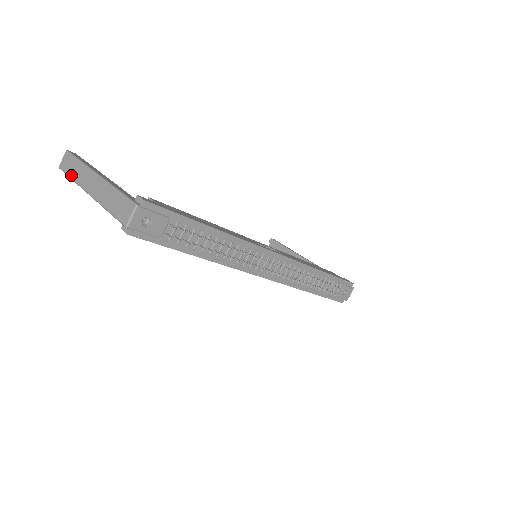
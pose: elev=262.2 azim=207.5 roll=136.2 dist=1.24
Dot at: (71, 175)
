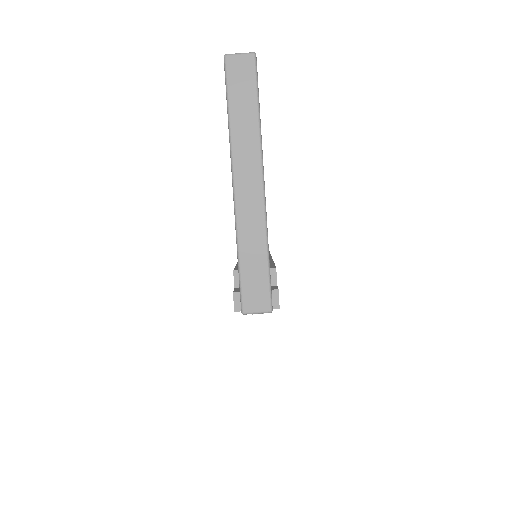
Dot at: (233, 114)
